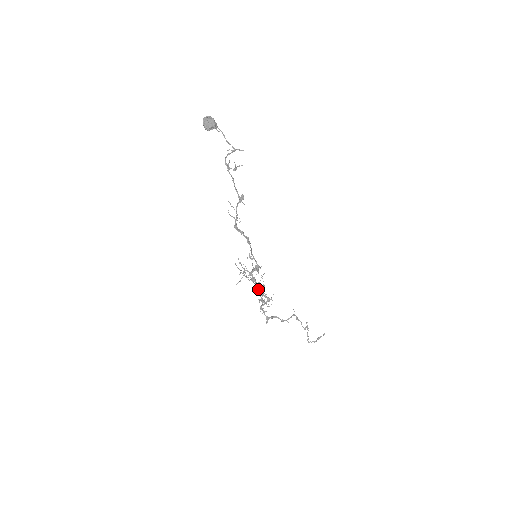
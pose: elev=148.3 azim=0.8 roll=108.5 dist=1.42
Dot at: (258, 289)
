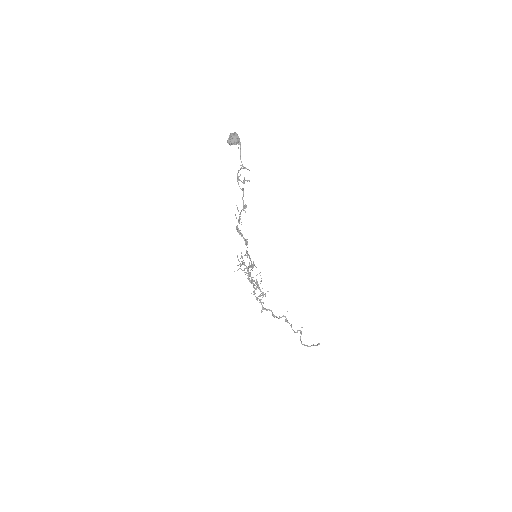
Dot at: (257, 282)
